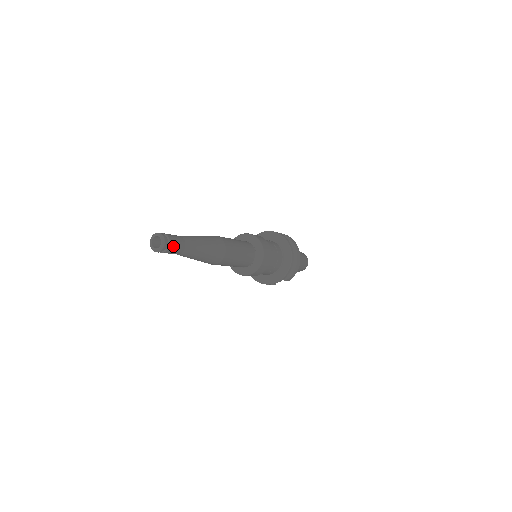
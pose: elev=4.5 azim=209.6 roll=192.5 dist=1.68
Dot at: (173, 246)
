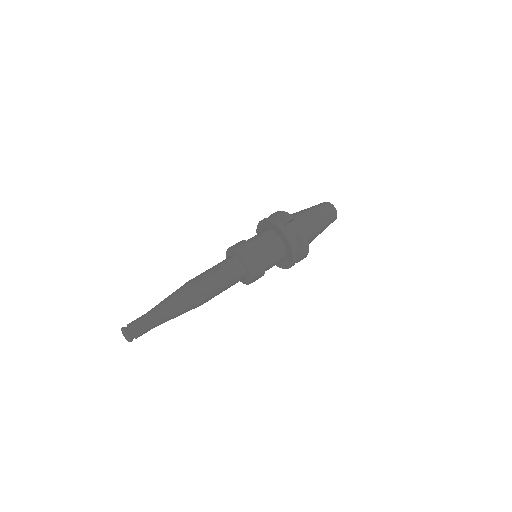
Dot at: occluded
